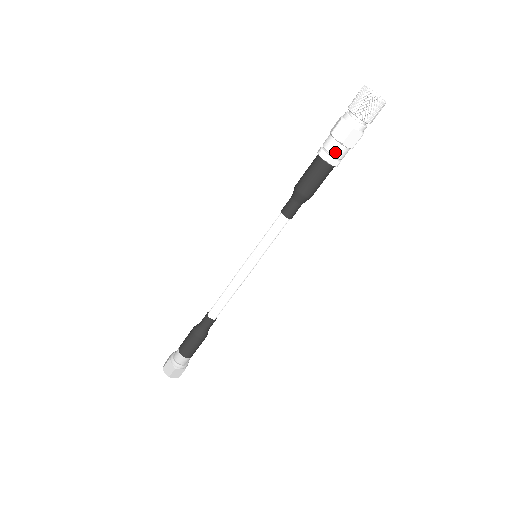
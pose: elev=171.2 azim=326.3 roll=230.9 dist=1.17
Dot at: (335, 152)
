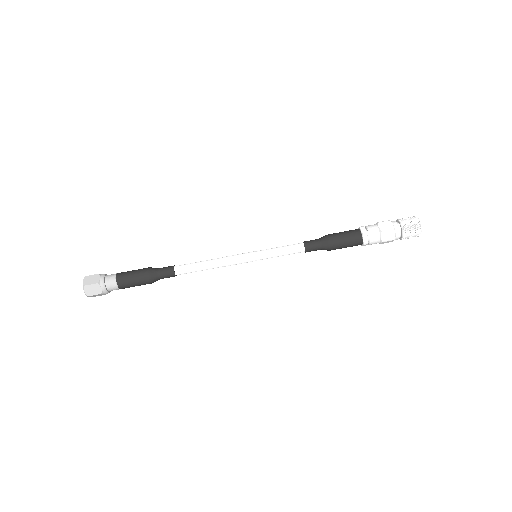
Dot at: (372, 233)
